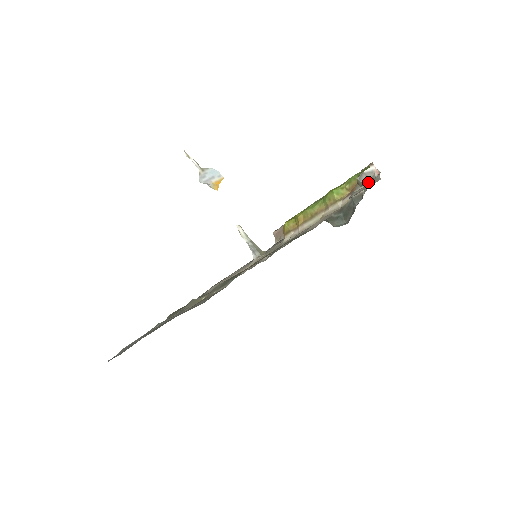
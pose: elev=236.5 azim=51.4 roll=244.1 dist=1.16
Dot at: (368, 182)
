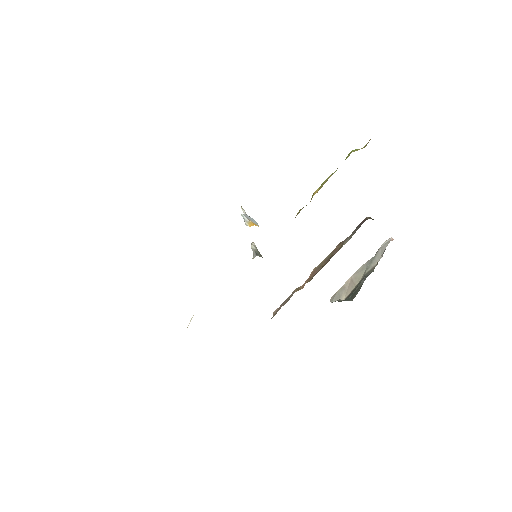
Dot at: occluded
